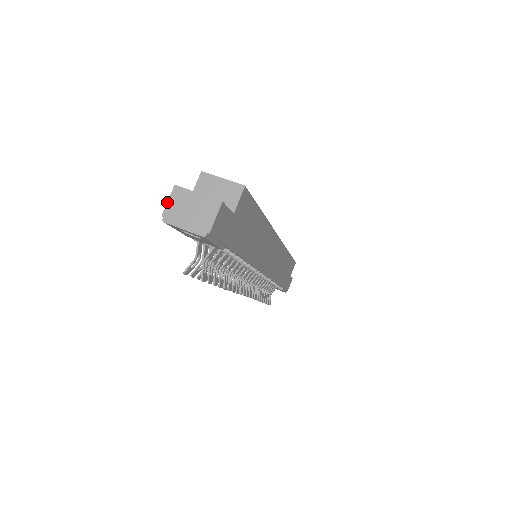
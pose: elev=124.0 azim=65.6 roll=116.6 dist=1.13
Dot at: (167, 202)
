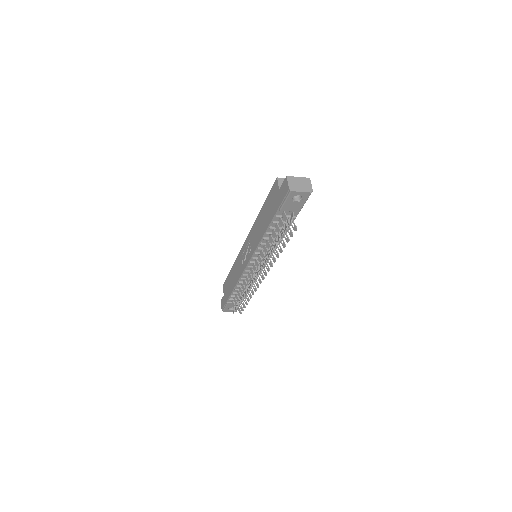
Dot at: (288, 183)
